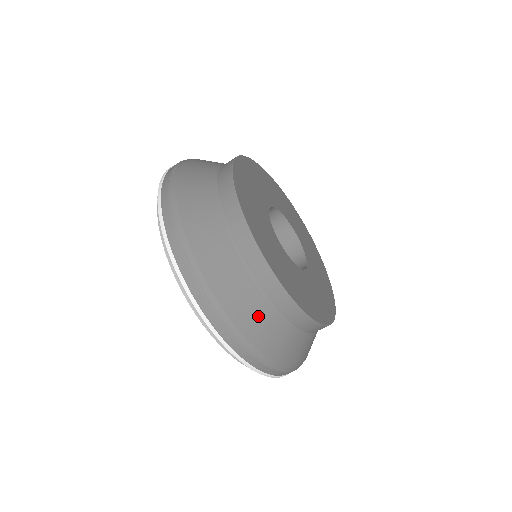
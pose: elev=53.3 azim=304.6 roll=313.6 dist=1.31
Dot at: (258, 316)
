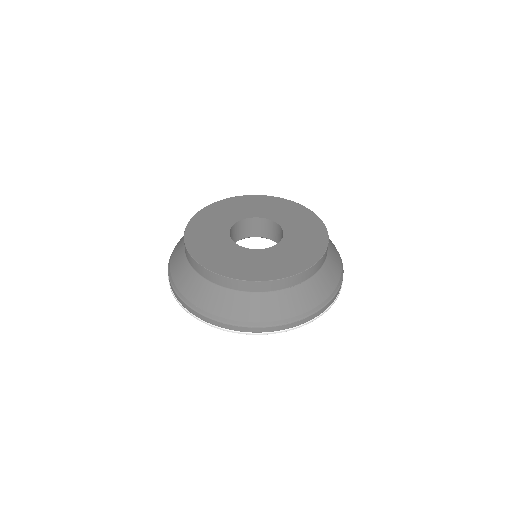
Dot at: (217, 298)
